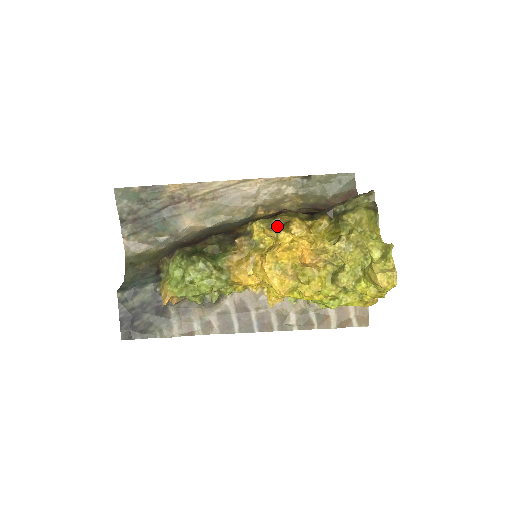
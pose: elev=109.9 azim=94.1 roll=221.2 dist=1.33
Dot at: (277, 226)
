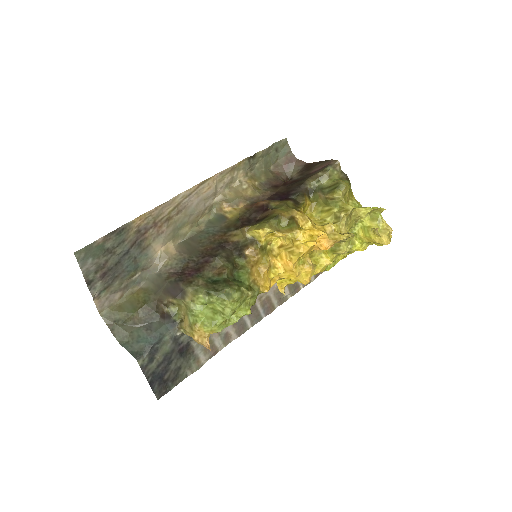
Dot at: (282, 225)
